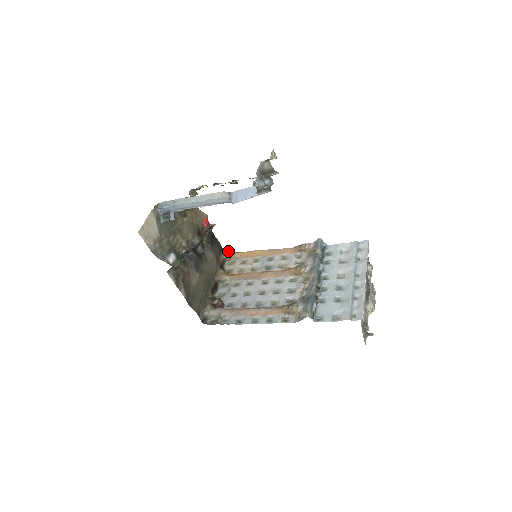
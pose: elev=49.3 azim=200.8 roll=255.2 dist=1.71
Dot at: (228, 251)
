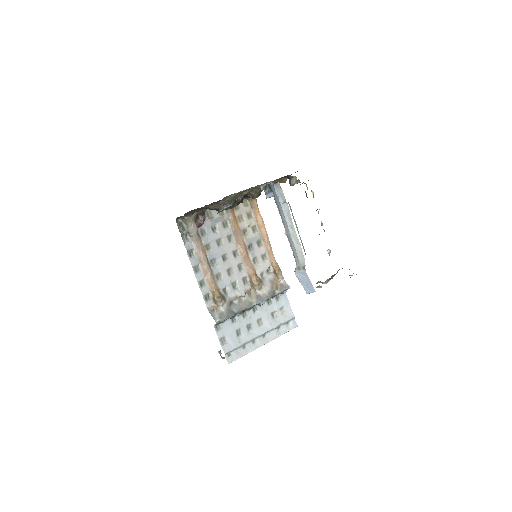
Dot at: occluded
